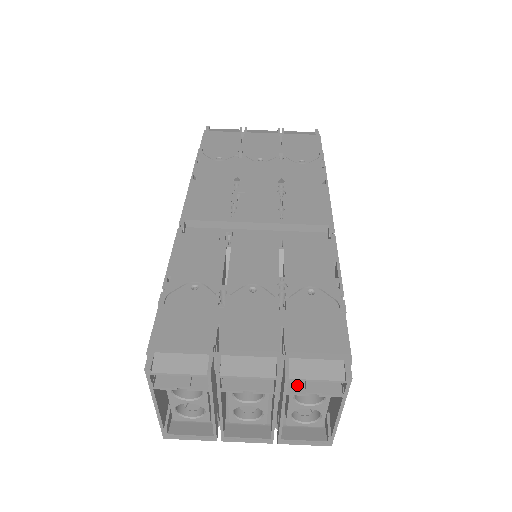
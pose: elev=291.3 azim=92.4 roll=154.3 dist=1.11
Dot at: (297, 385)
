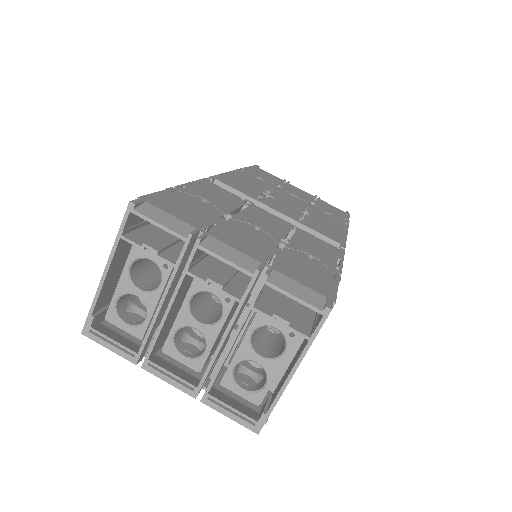
Dot at: (266, 308)
